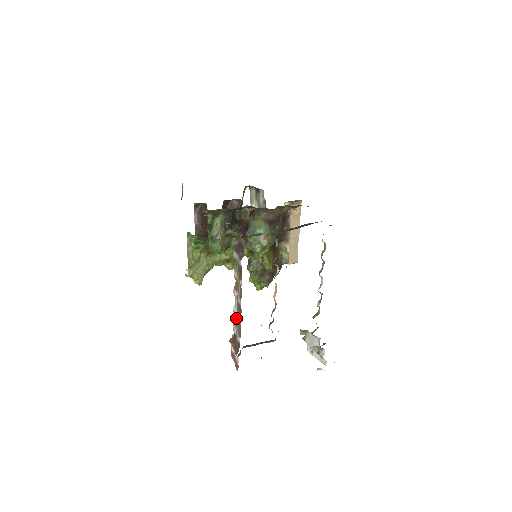
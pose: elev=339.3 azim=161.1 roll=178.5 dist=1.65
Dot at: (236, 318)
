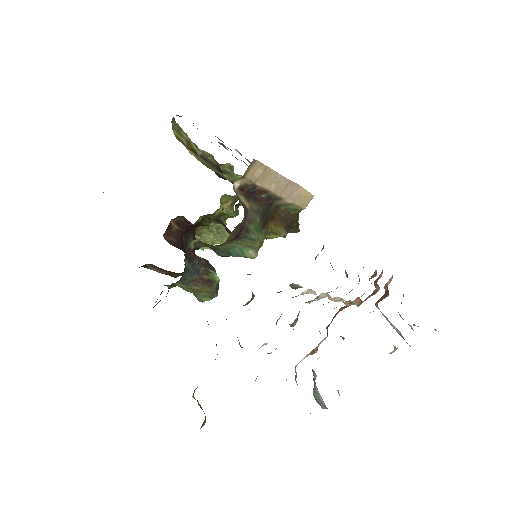
Dot at: occluded
